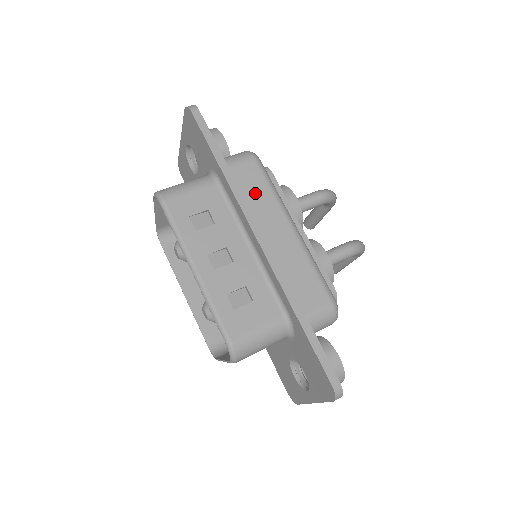
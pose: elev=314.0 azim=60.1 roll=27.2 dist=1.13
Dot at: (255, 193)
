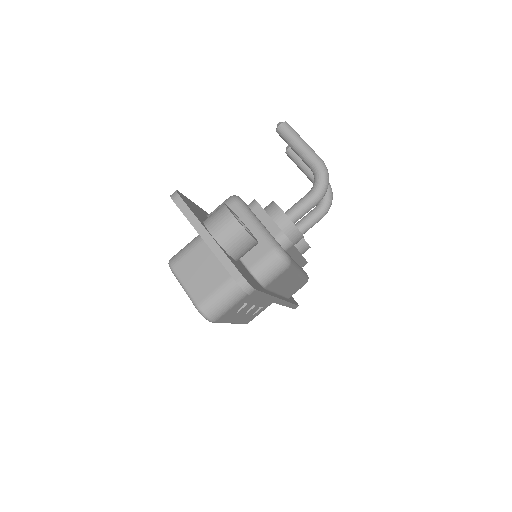
Dot at: (282, 282)
